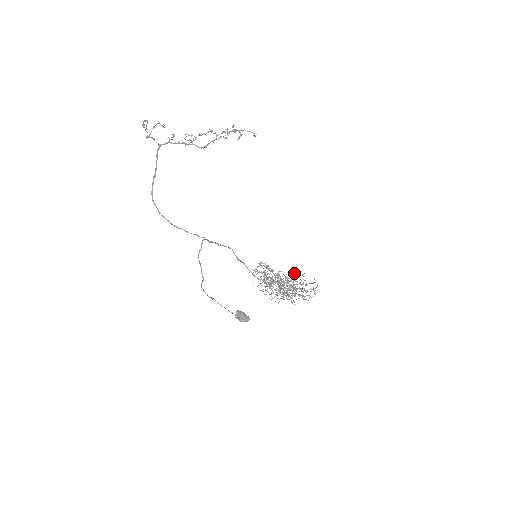
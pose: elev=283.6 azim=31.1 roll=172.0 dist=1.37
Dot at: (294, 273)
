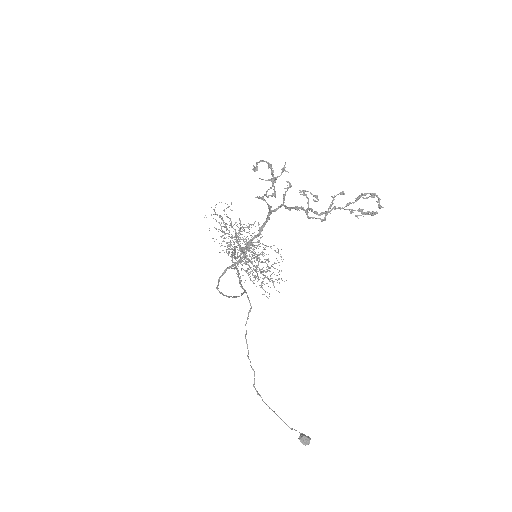
Dot at: occluded
